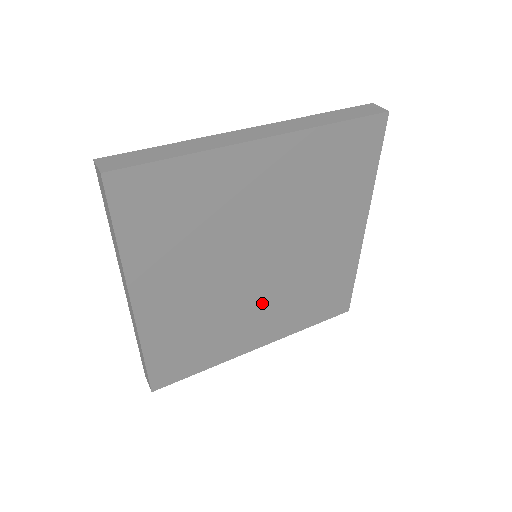
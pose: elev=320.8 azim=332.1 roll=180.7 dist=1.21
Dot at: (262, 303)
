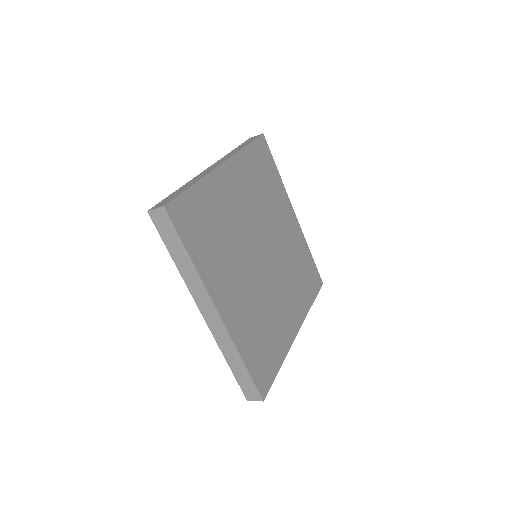
Dot at: (246, 279)
